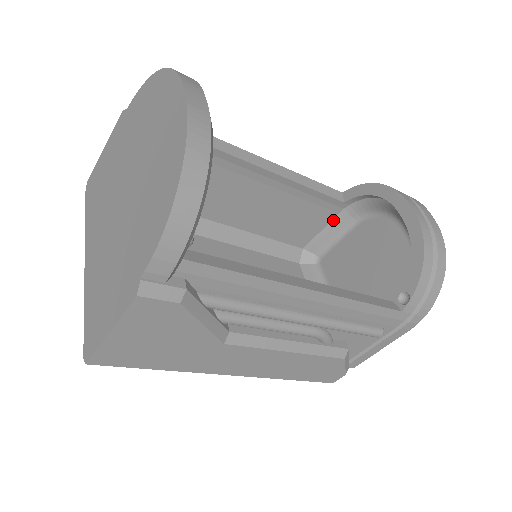
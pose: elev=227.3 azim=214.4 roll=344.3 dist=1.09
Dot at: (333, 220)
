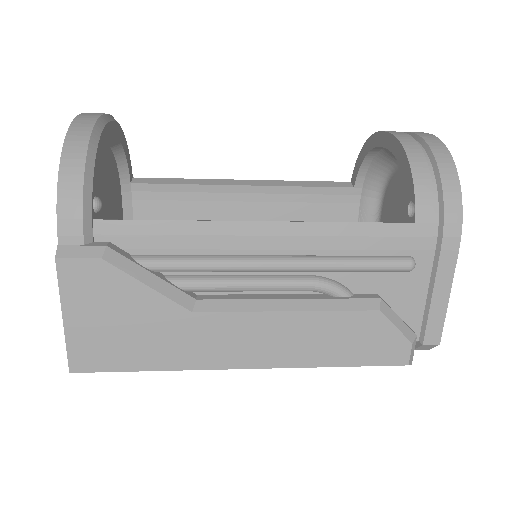
Dot at: (359, 213)
